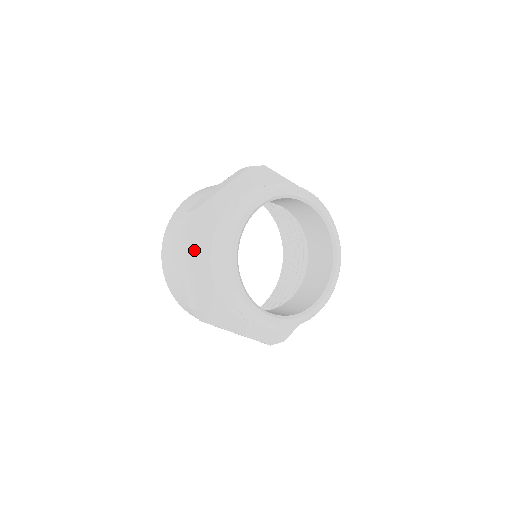
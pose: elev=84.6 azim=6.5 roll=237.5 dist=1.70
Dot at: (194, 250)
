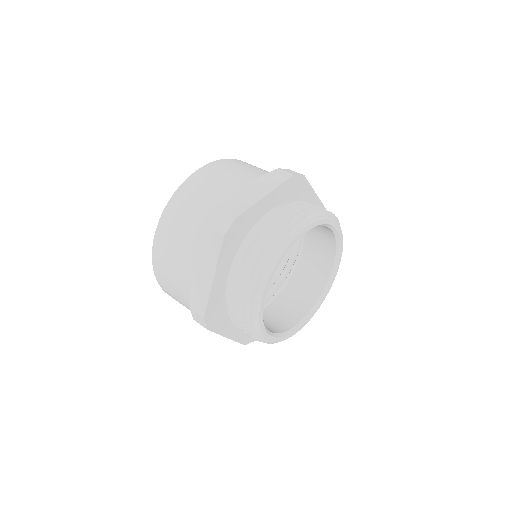
Dot at: (221, 259)
